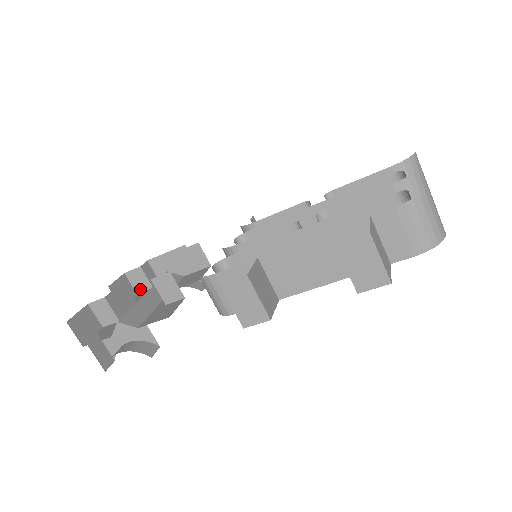
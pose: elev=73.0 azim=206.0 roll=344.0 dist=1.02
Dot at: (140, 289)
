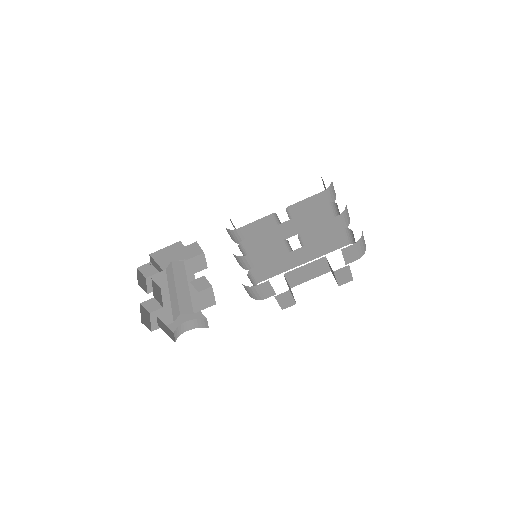
Dot at: (148, 275)
